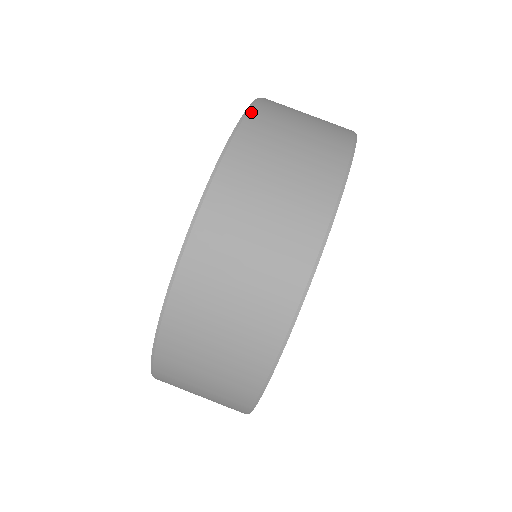
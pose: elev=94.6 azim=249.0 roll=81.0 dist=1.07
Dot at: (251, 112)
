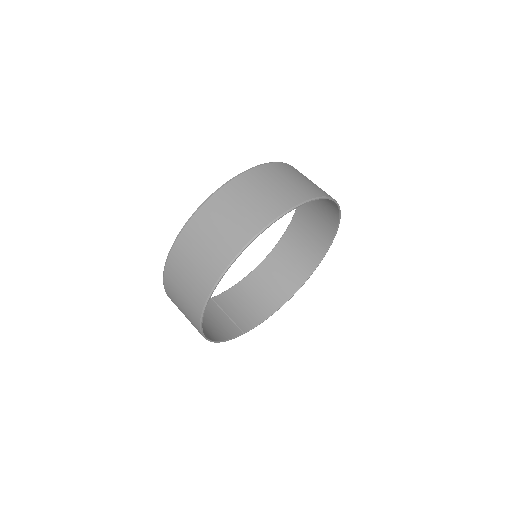
Dot at: occluded
